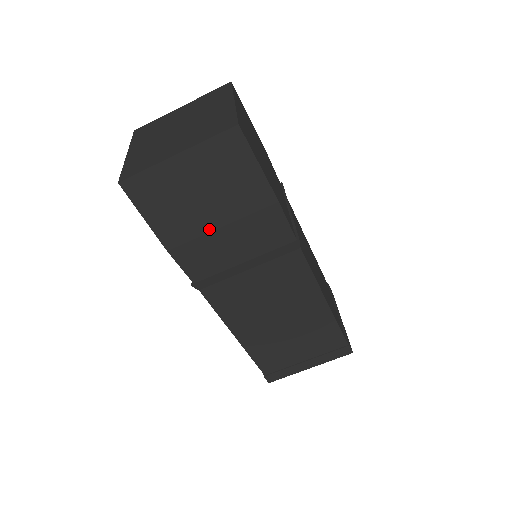
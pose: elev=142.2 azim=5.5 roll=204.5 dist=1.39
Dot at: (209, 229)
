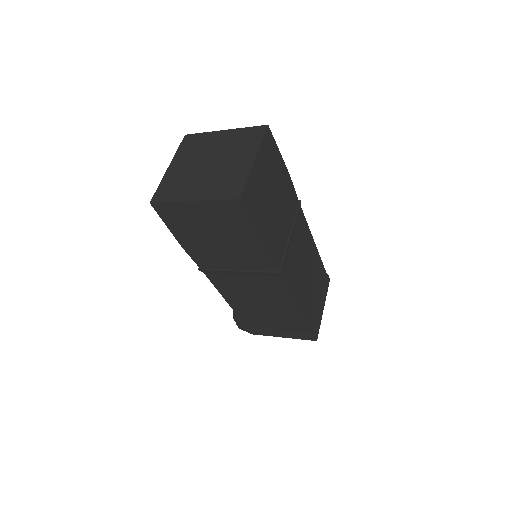
Dot at: (276, 215)
